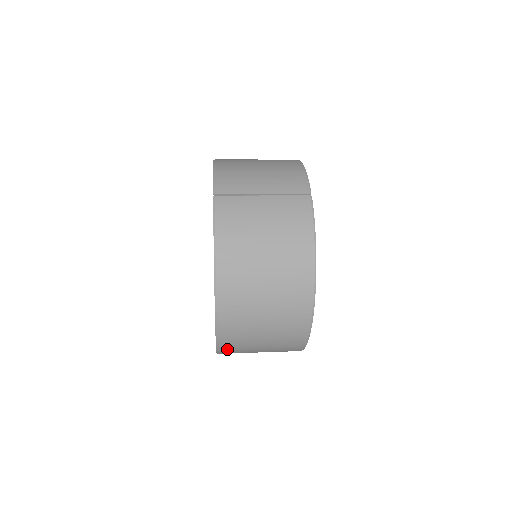
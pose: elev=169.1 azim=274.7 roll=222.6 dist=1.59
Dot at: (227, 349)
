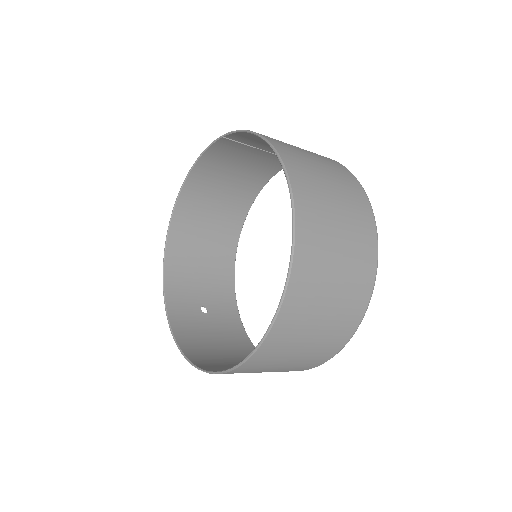
Dot at: (304, 250)
